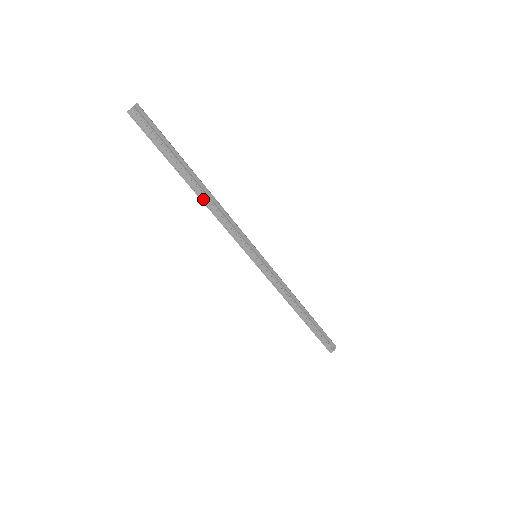
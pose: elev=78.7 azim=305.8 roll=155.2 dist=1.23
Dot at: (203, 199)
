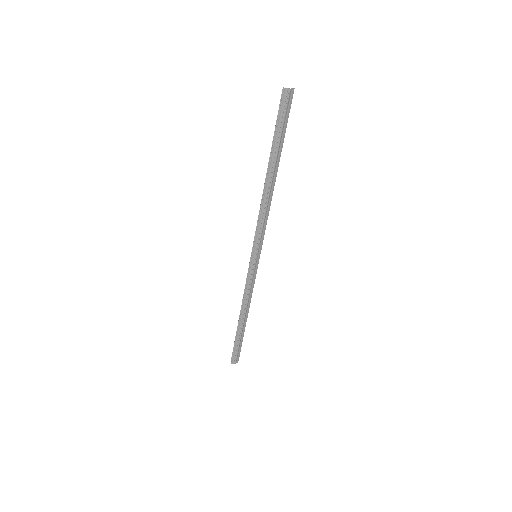
Dot at: (266, 188)
